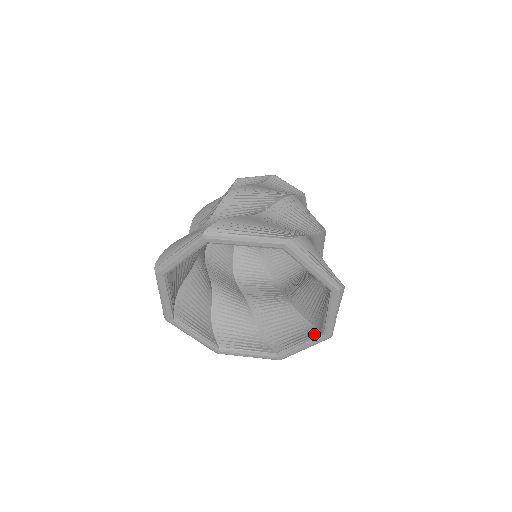
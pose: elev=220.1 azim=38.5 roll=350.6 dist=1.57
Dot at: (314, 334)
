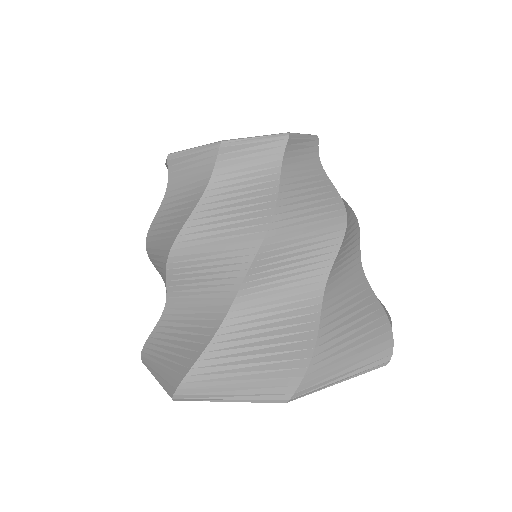
Dot at: occluded
